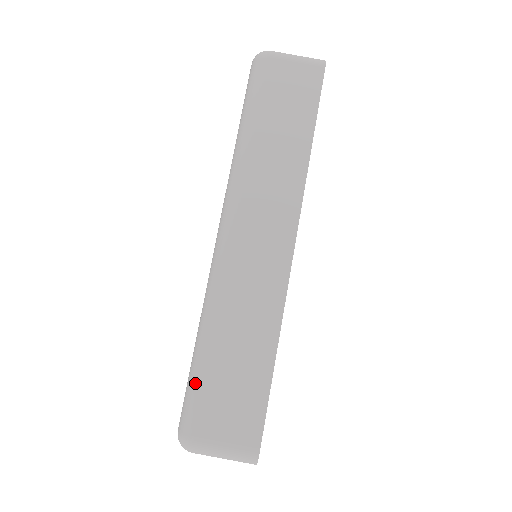
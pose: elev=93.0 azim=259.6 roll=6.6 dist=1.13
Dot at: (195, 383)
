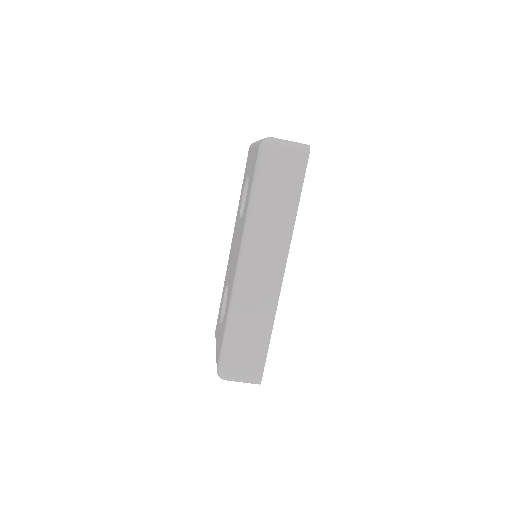
Dot at: (227, 348)
